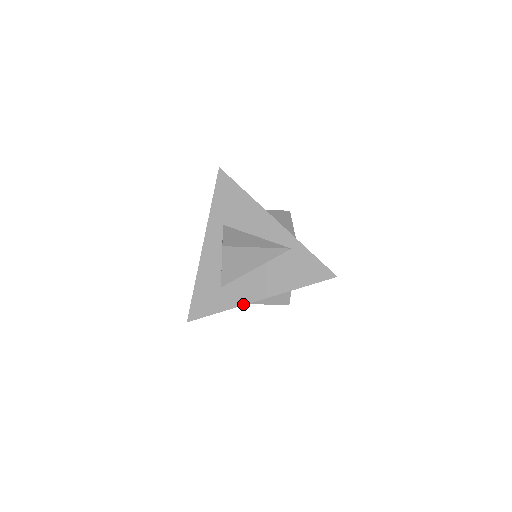
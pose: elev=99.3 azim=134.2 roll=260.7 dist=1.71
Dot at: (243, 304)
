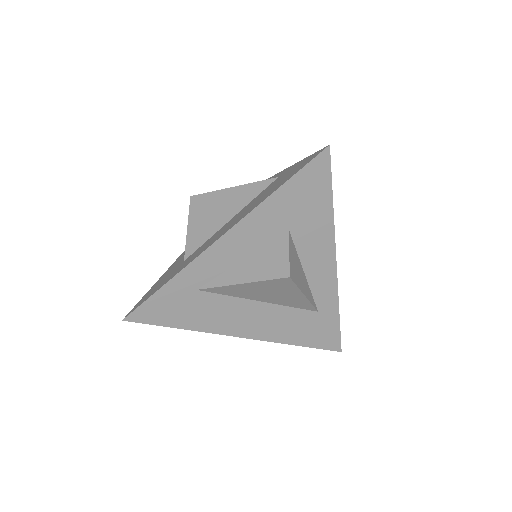
Dot at: (201, 253)
